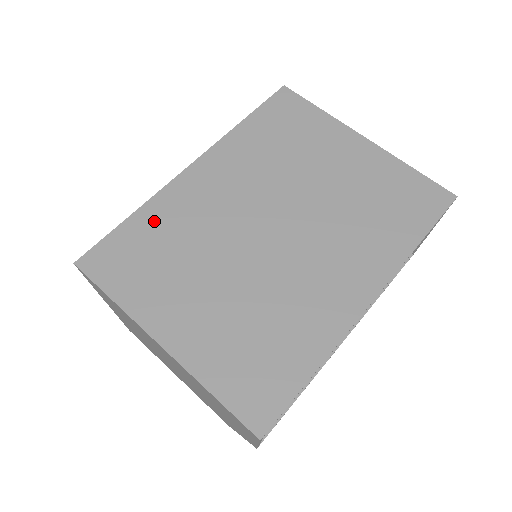
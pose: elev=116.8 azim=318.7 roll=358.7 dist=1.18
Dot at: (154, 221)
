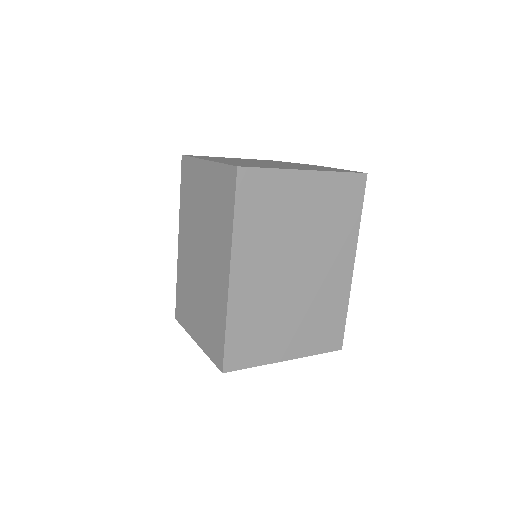
Dot at: (240, 322)
